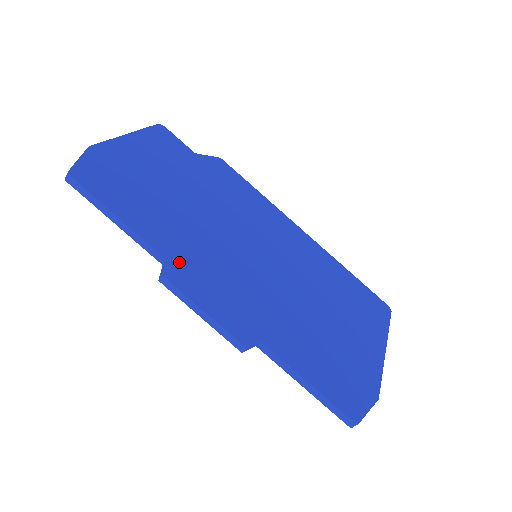
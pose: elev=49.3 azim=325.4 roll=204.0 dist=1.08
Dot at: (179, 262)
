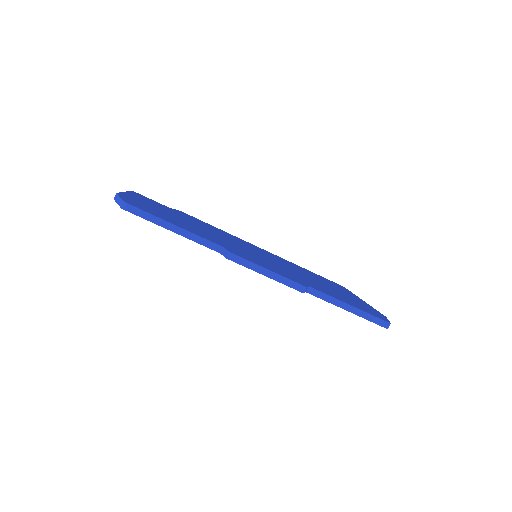
Dot at: (229, 249)
